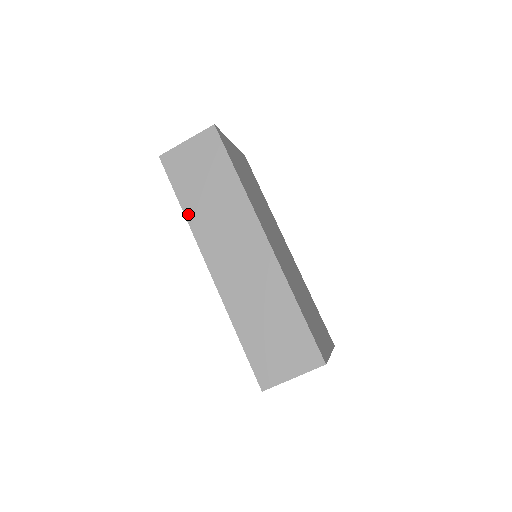
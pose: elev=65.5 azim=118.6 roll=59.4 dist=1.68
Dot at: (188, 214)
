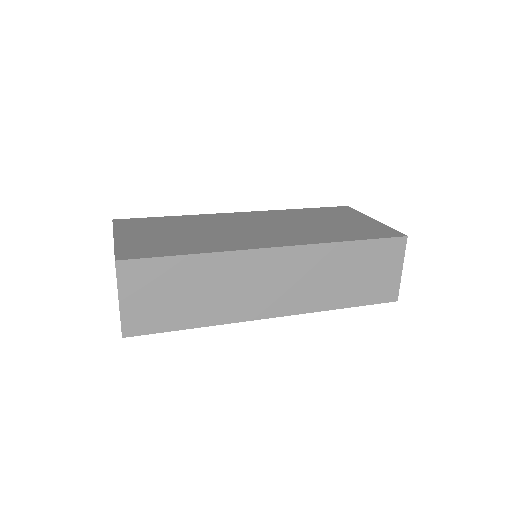
Dot at: (207, 323)
